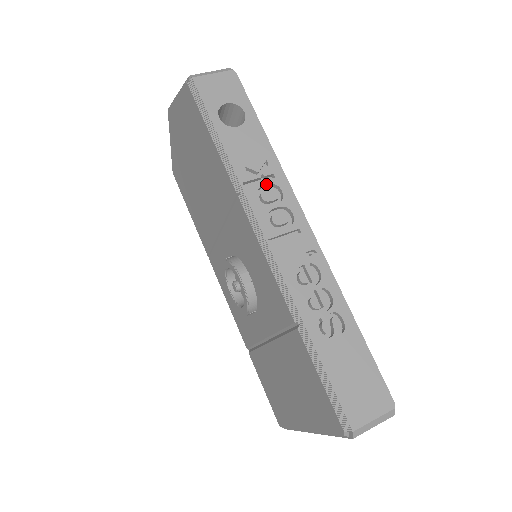
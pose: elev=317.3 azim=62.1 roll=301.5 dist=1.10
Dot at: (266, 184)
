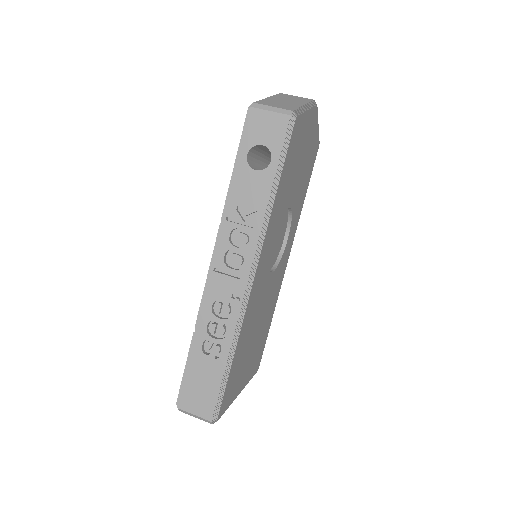
Dot at: (243, 229)
